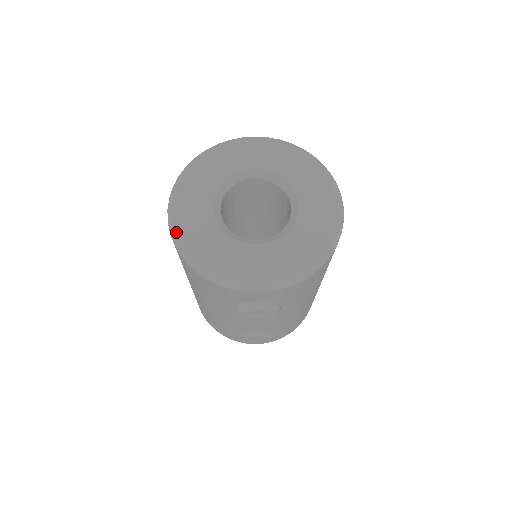
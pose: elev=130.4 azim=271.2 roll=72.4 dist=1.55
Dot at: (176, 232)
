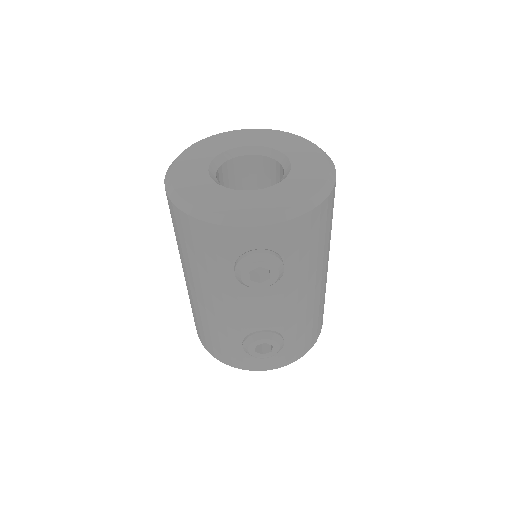
Dot at: (172, 189)
